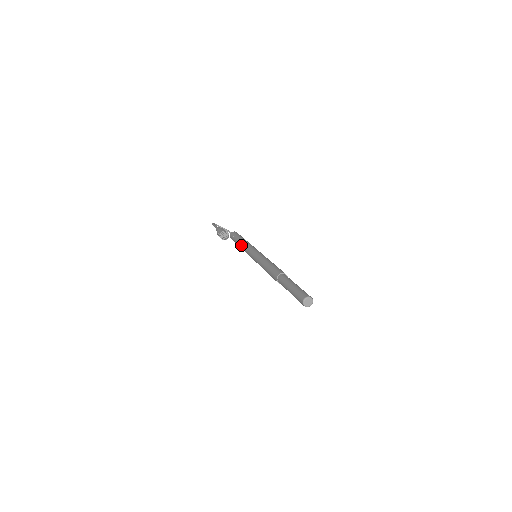
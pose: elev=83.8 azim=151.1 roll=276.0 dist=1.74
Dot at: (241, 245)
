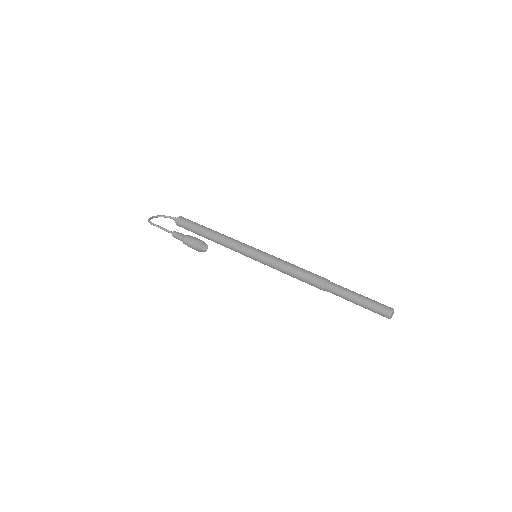
Dot at: (215, 241)
